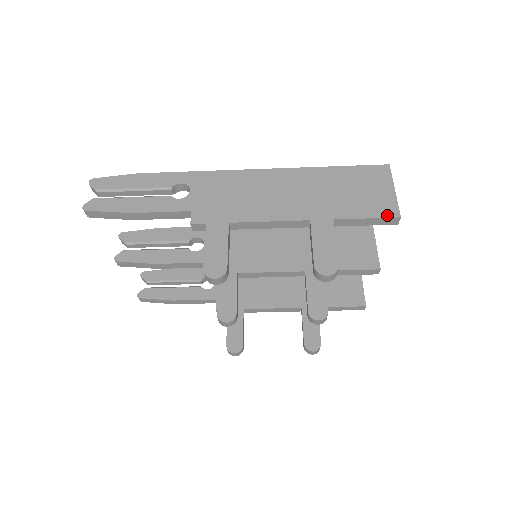
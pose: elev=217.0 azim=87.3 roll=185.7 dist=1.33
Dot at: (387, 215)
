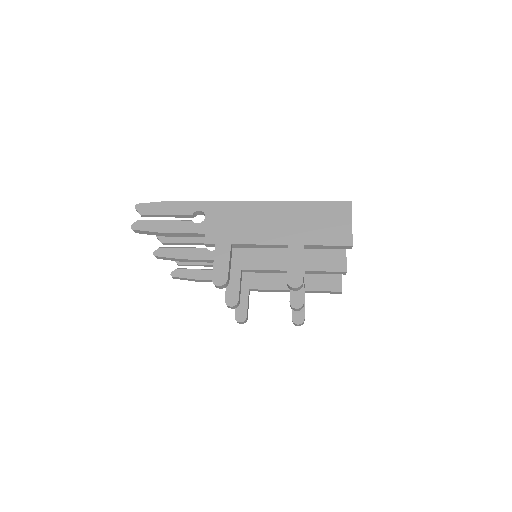
Dot at: (343, 244)
